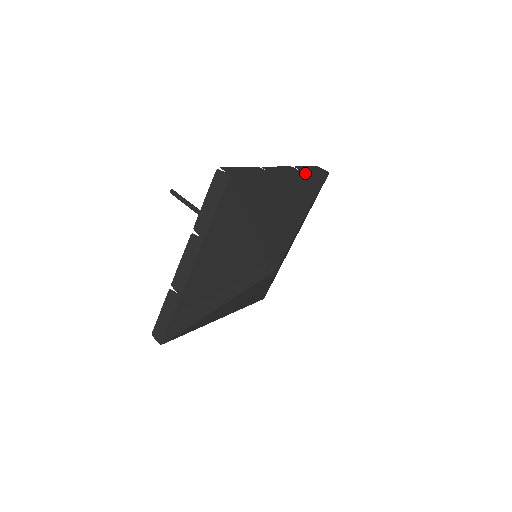
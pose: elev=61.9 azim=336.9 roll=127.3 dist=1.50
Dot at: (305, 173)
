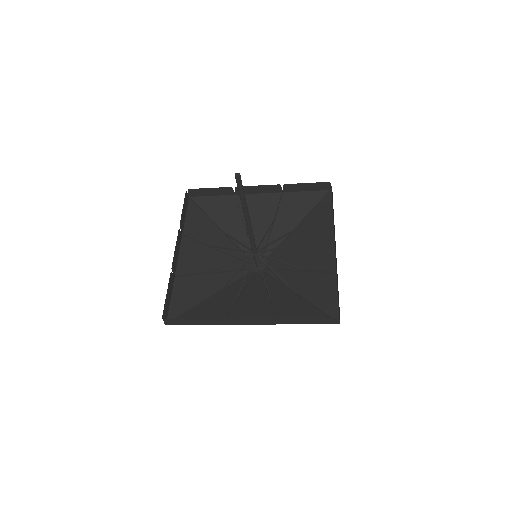
Dot at: occluded
